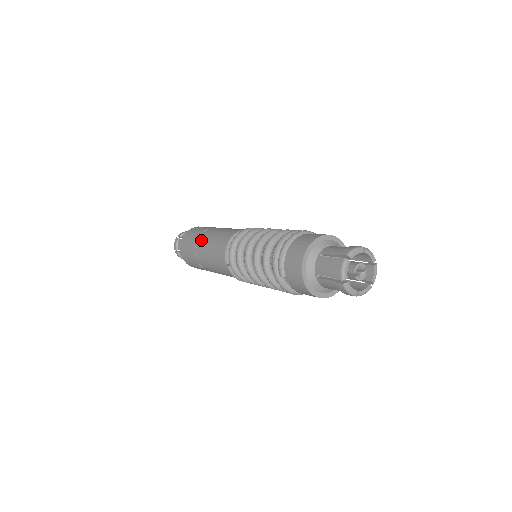
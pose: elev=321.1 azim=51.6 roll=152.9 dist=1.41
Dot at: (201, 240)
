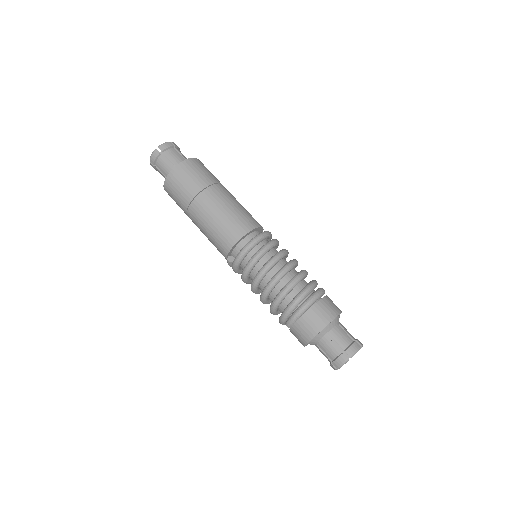
Dot at: (201, 203)
